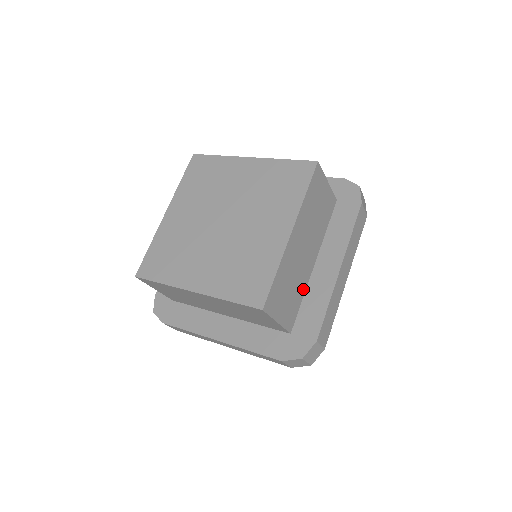
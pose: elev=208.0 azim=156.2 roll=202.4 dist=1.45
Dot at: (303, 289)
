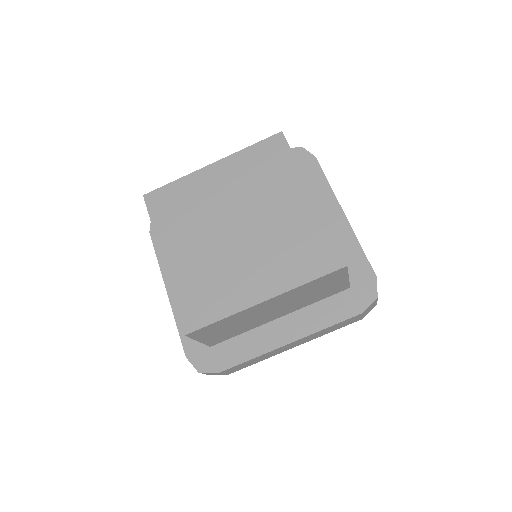
Dot at: occluded
